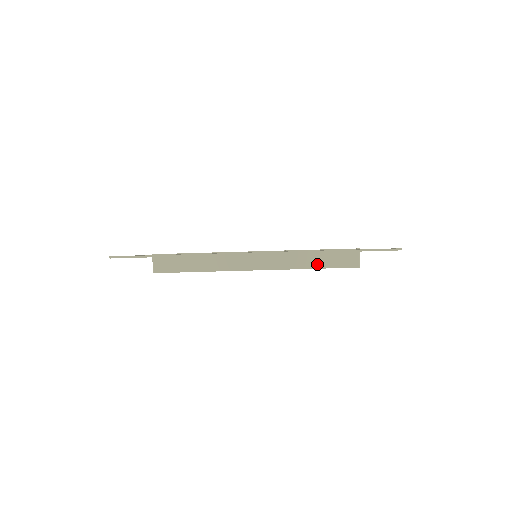
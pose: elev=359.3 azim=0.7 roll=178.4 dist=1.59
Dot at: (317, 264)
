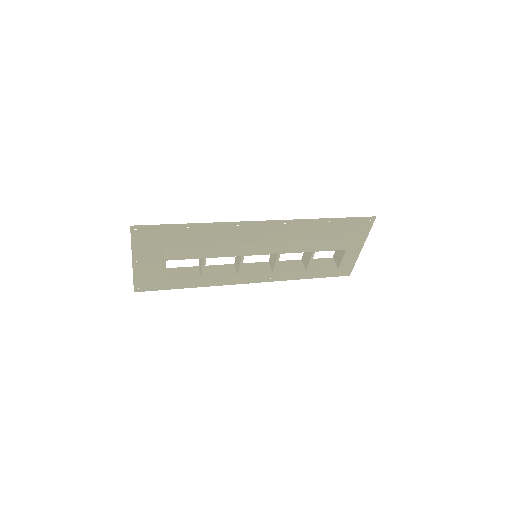
Dot at: (312, 248)
